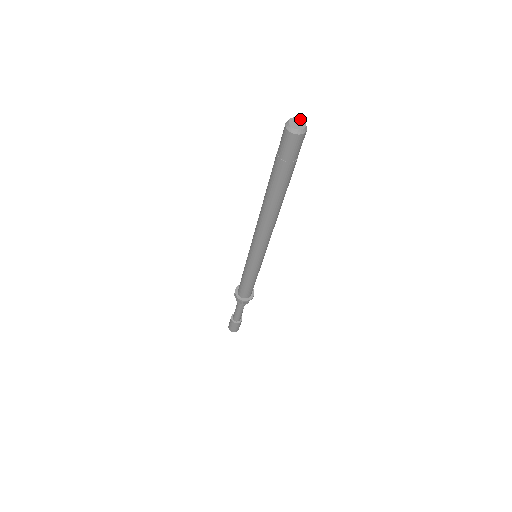
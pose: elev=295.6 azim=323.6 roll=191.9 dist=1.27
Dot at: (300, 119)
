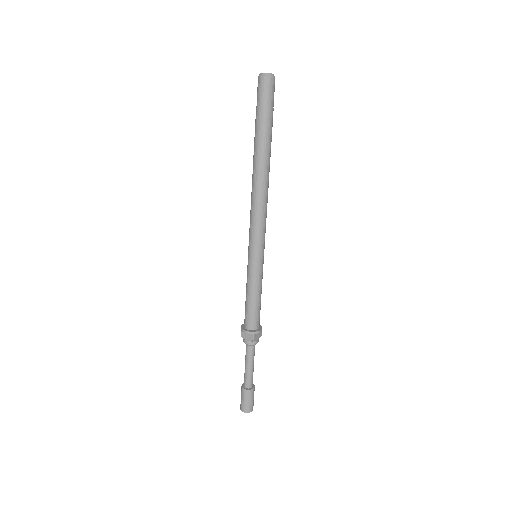
Dot at: occluded
